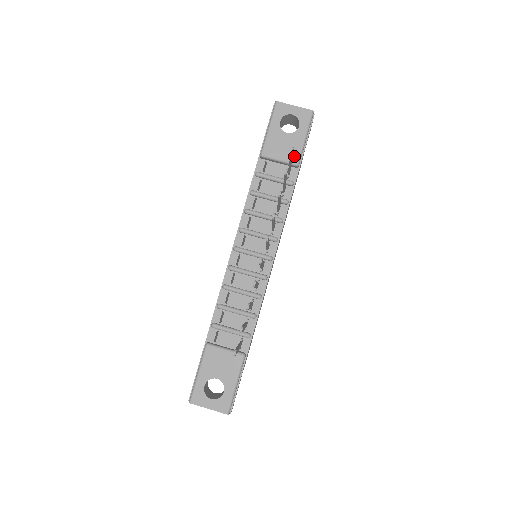
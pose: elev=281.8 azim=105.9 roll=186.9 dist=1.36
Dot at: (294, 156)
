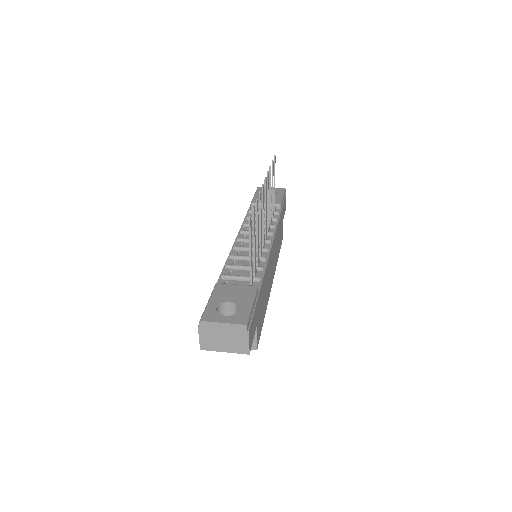
Dot at: (276, 201)
